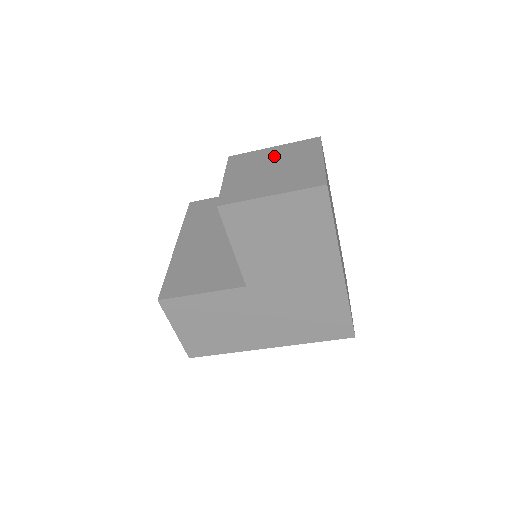
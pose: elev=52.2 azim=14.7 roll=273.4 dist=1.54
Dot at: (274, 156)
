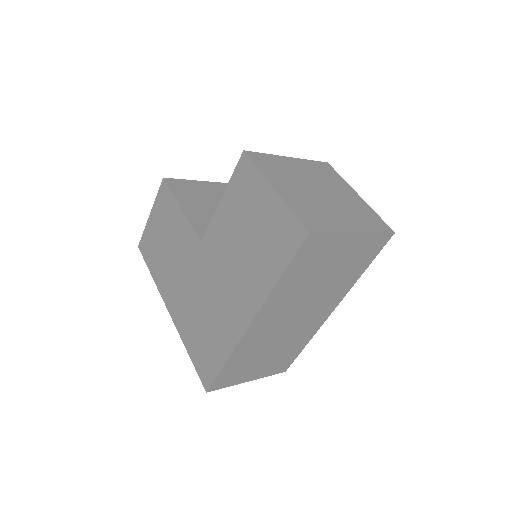
Dot at: (343, 194)
